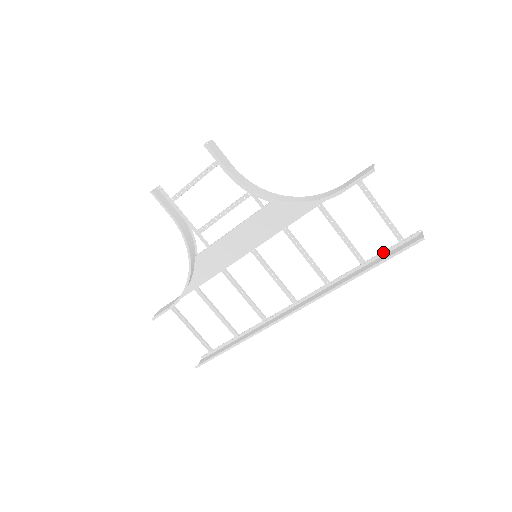
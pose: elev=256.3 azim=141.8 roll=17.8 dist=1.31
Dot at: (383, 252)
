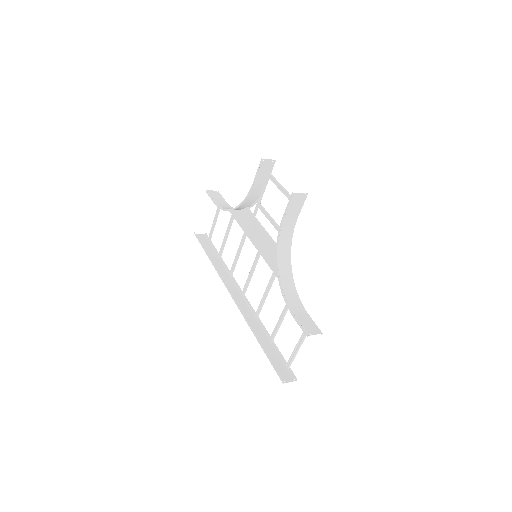
Dot at: (280, 353)
